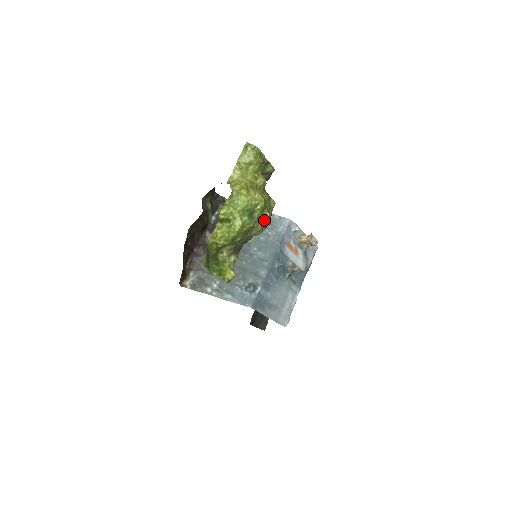
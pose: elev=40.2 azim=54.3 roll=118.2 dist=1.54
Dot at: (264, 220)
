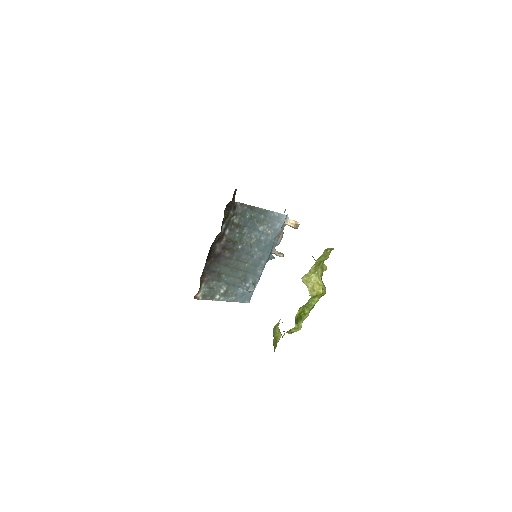
Dot at: occluded
